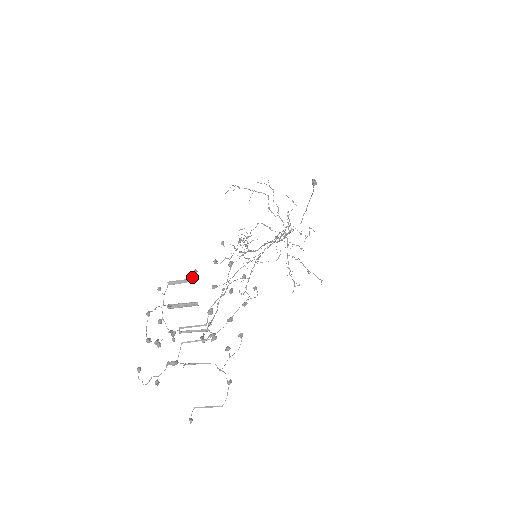
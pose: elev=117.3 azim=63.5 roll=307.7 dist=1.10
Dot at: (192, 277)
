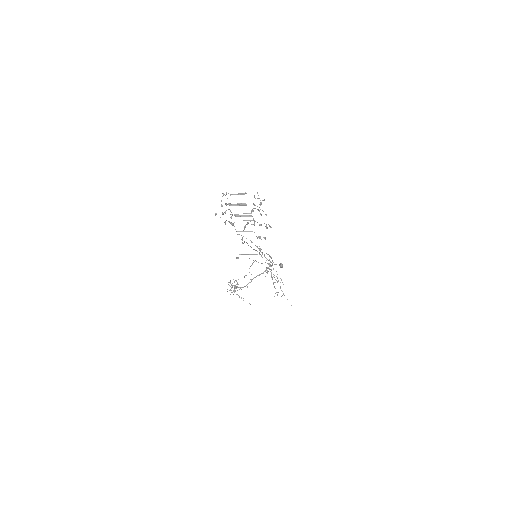
Dot at: (245, 193)
